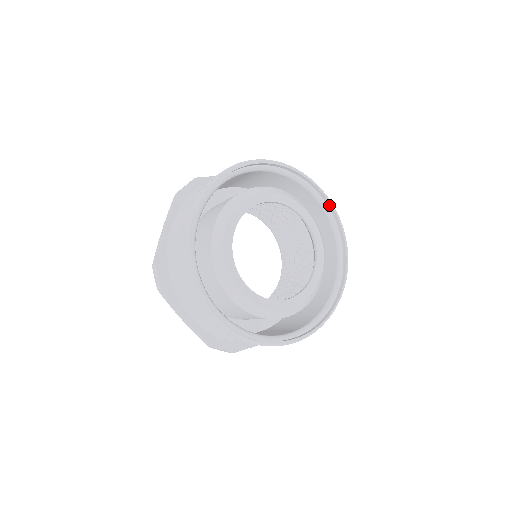
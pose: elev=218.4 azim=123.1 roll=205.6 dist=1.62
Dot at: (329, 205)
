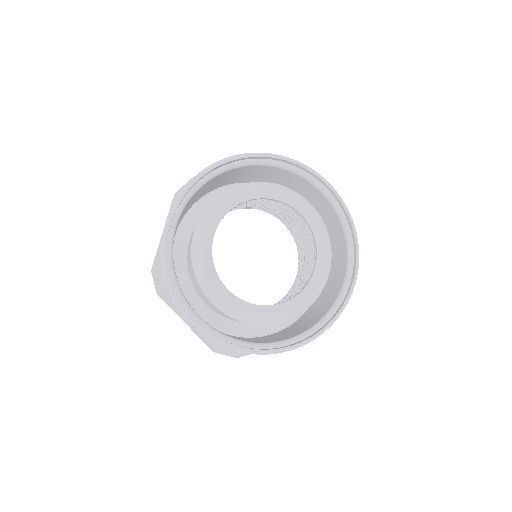
Dot at: (334, 195)
